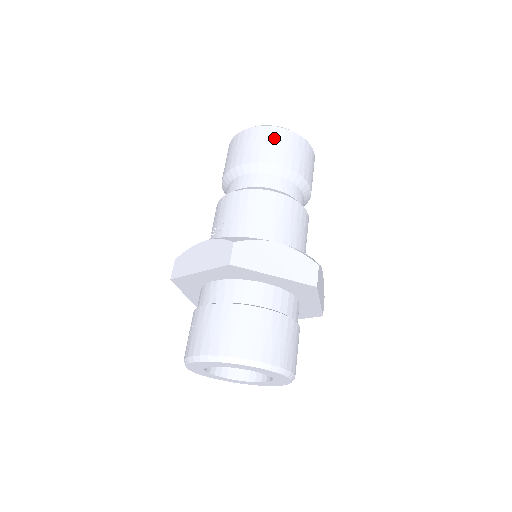
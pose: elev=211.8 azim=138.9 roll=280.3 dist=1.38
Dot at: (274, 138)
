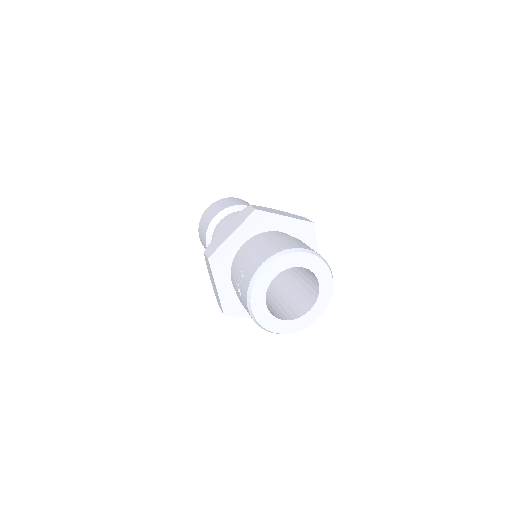
Dot at: (233, 200)
